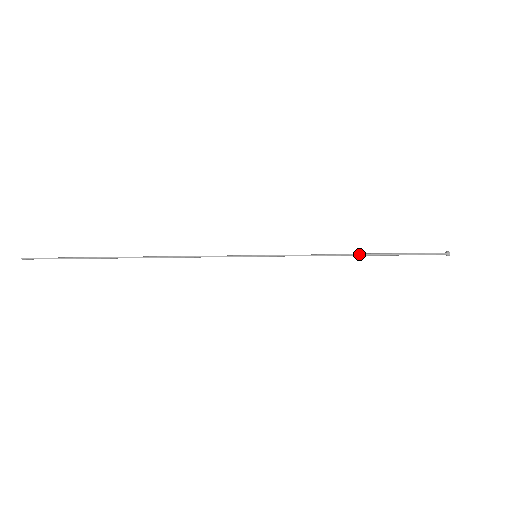
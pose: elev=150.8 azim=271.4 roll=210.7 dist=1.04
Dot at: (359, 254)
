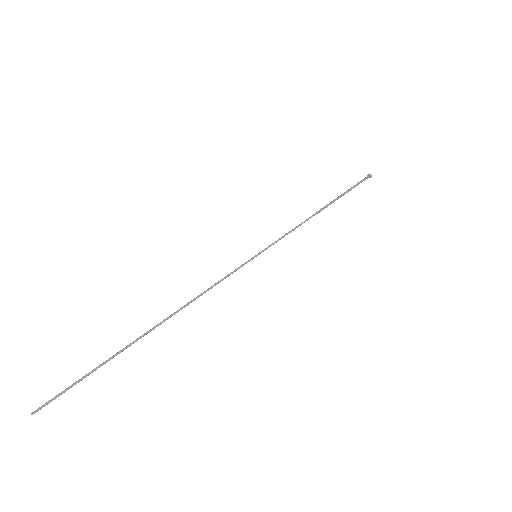
Dot at: (322, 208)
